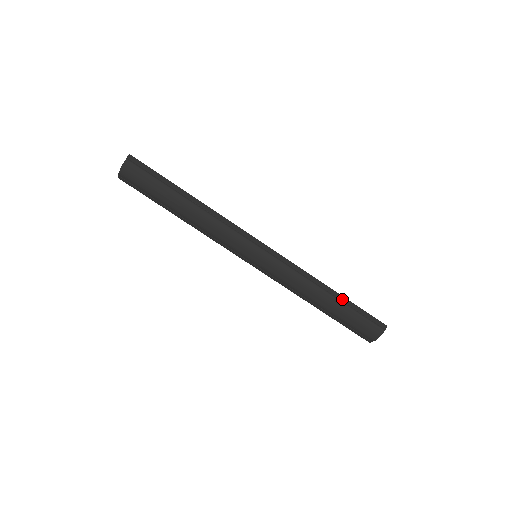
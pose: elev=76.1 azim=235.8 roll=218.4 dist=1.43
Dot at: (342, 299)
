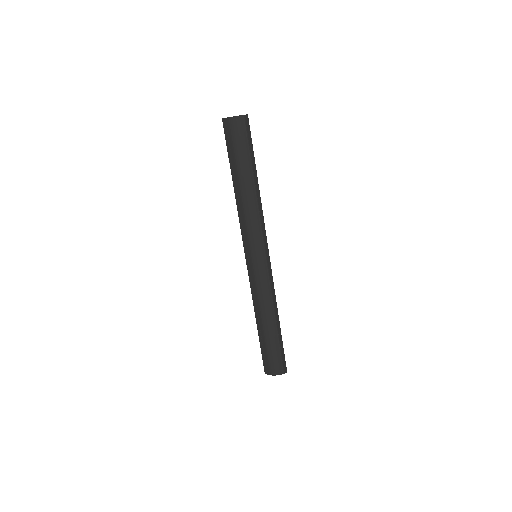
Dot at: (279, 332)
